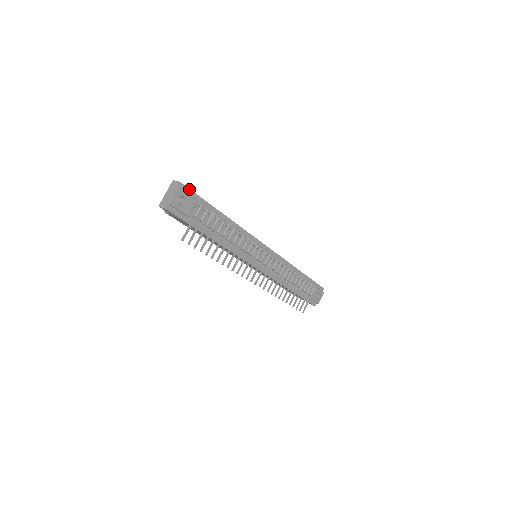
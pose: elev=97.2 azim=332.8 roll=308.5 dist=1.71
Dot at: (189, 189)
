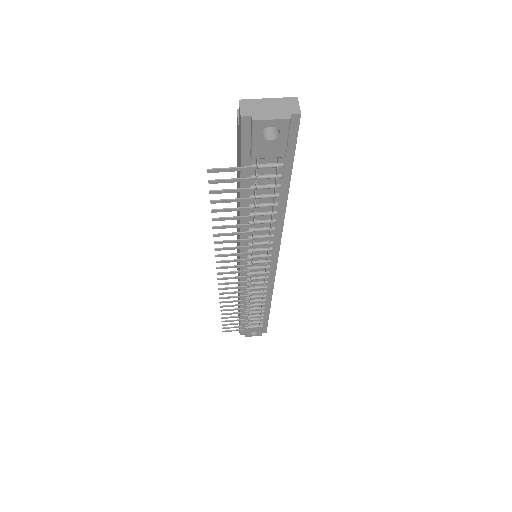
Dot at: (297, 133)
